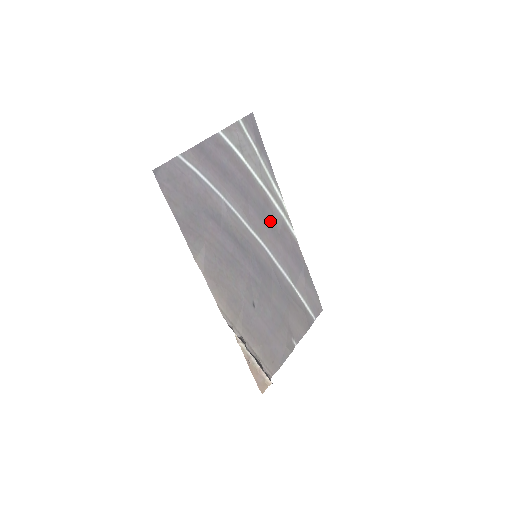
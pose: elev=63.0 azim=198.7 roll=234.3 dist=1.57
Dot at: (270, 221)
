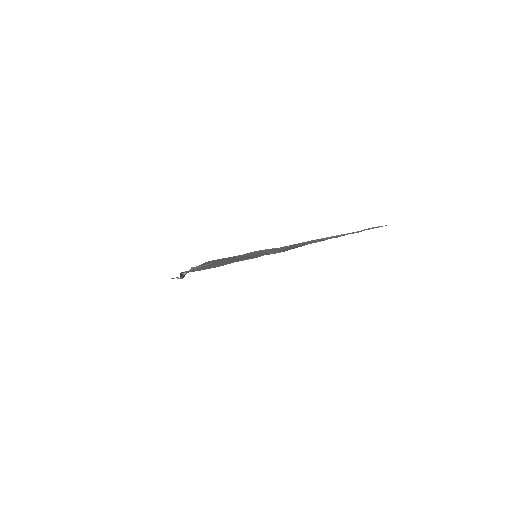
Dot at: occluded
